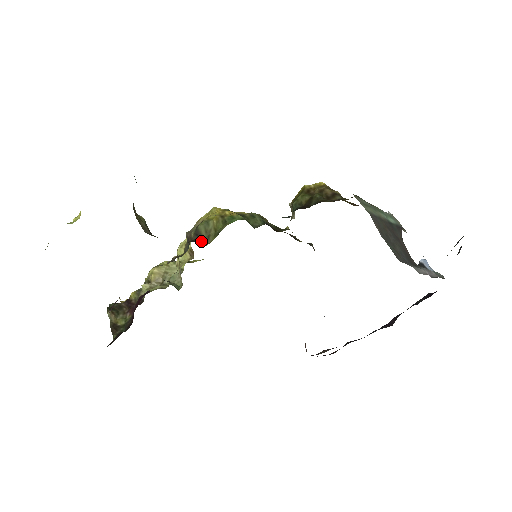
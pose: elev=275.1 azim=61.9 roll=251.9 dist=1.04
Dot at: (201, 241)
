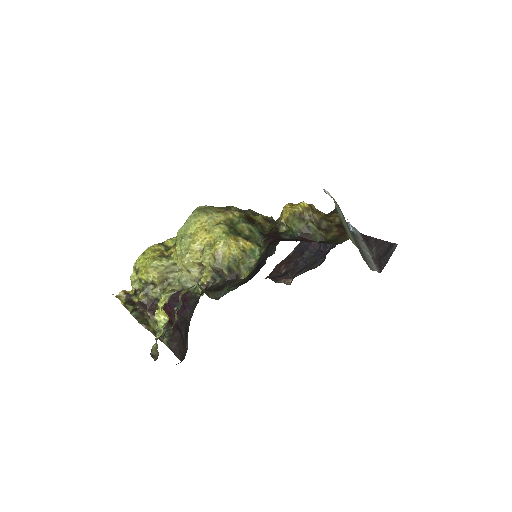
Dot at: (237, 277)
